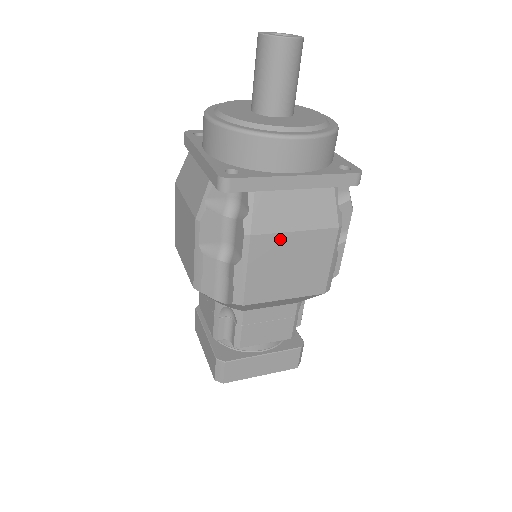
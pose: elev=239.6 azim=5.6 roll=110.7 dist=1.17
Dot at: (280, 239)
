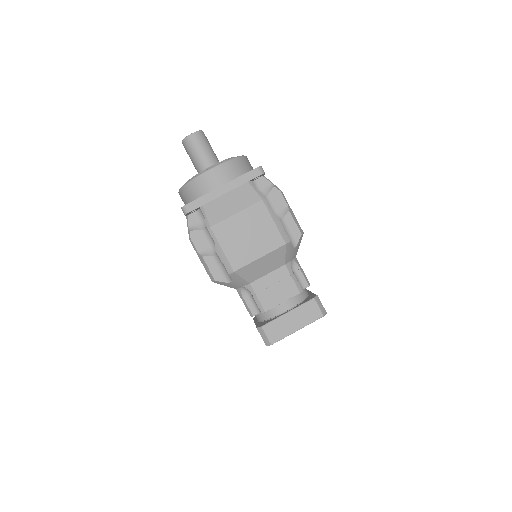
Dot at: (230, 222)
